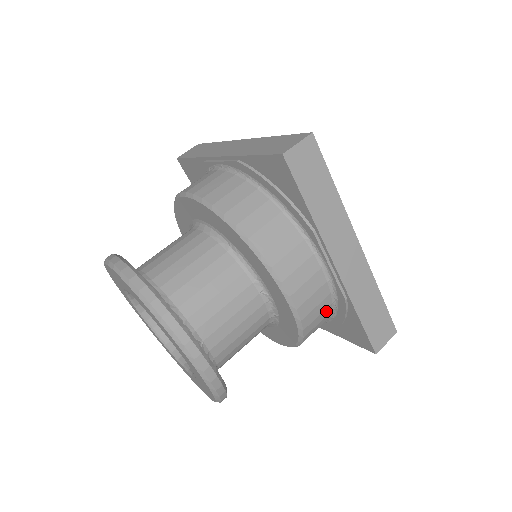
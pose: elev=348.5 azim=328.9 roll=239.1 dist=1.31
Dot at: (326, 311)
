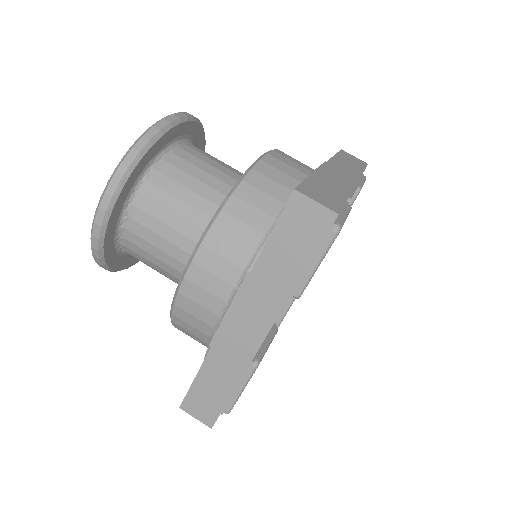
Dot at: (202, 335)
